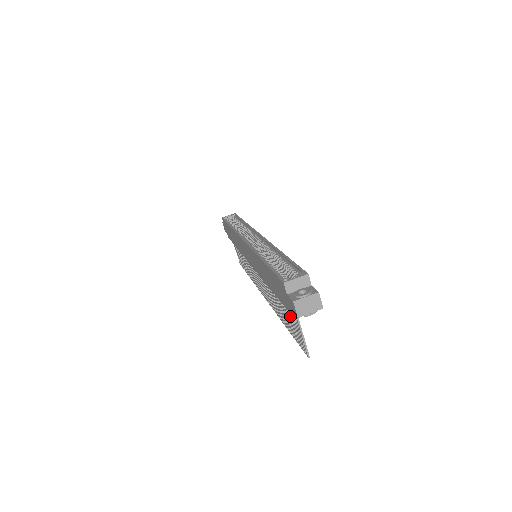
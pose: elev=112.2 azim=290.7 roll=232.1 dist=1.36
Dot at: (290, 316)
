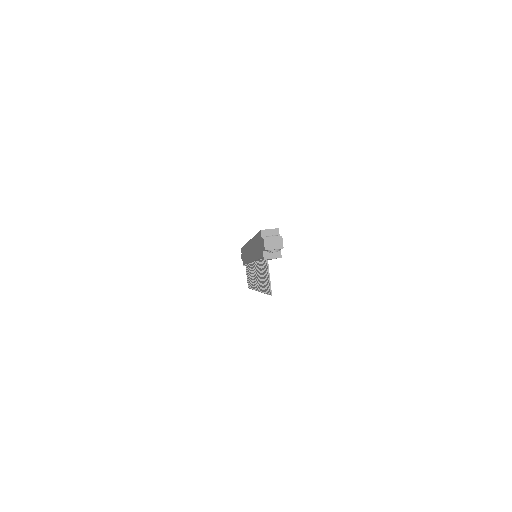
Dot at: (265, 271)
